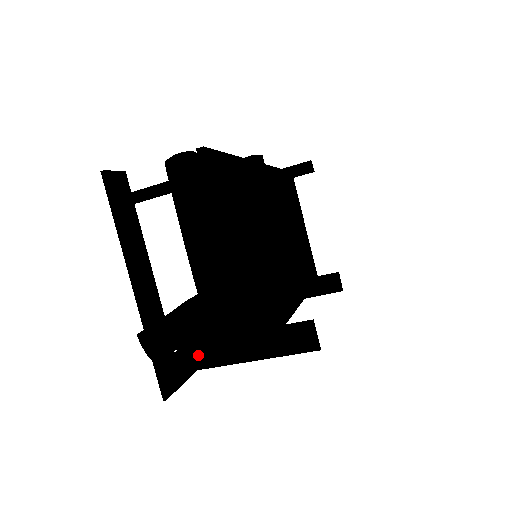
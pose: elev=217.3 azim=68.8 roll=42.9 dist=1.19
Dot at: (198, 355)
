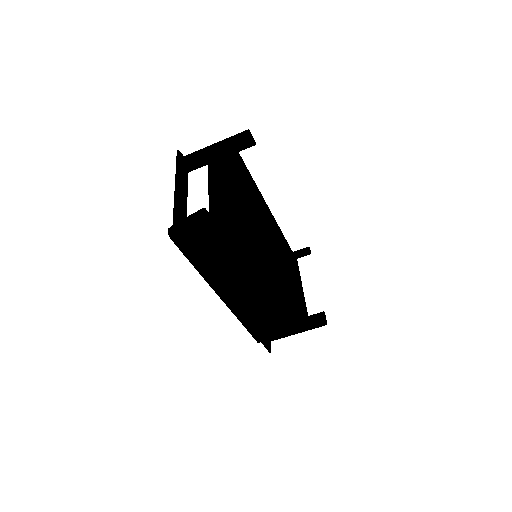
Dot at: (200, 251)
